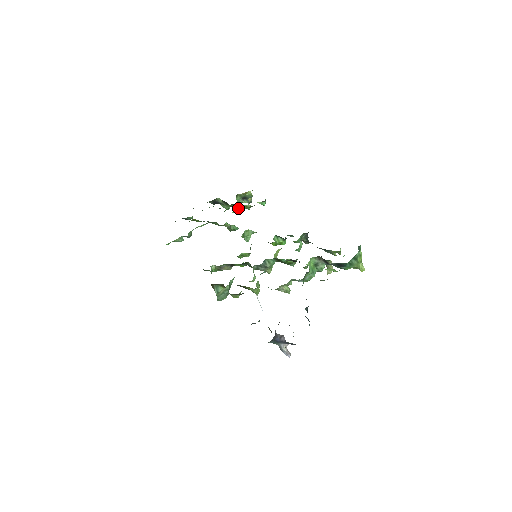
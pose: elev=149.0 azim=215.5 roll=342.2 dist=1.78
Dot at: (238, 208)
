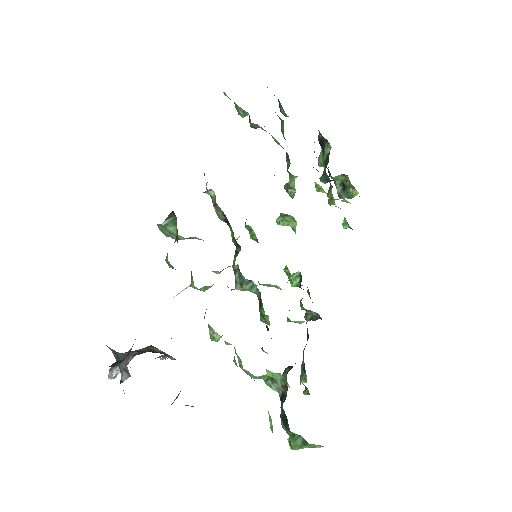
Dot at: (325, 182)
